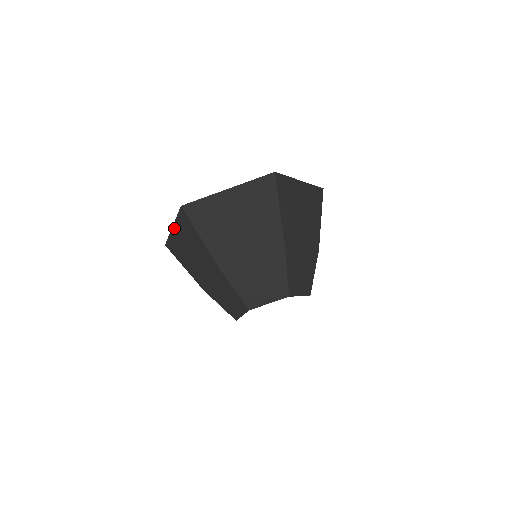
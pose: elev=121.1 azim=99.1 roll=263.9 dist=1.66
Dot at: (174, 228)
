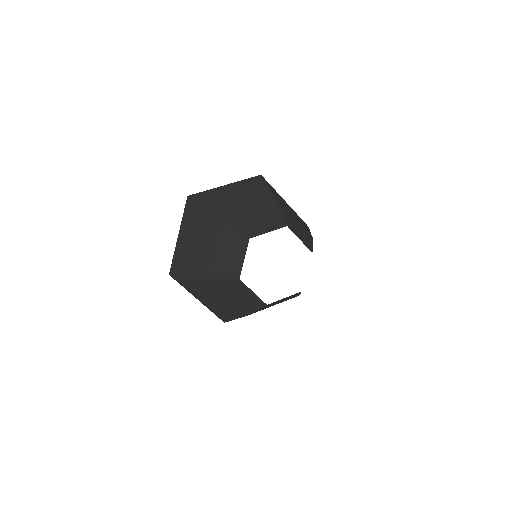
Dot at: (180, 234)
